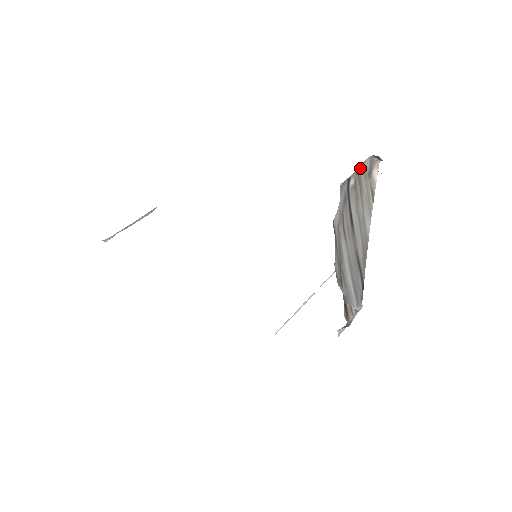
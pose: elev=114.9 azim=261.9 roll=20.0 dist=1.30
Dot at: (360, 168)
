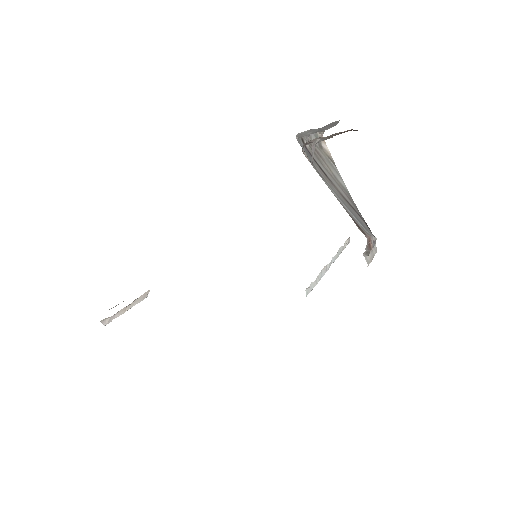
Dot at: (309, 140)
